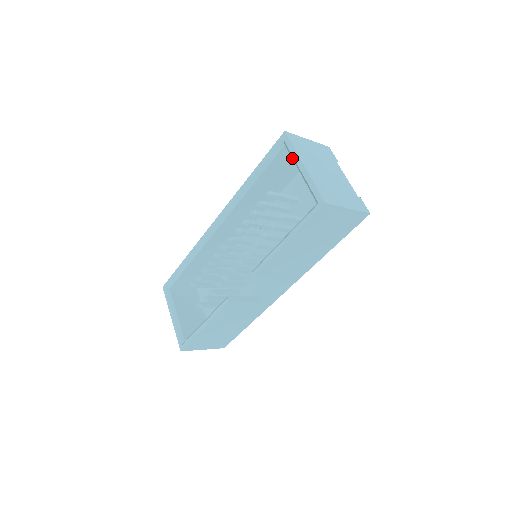
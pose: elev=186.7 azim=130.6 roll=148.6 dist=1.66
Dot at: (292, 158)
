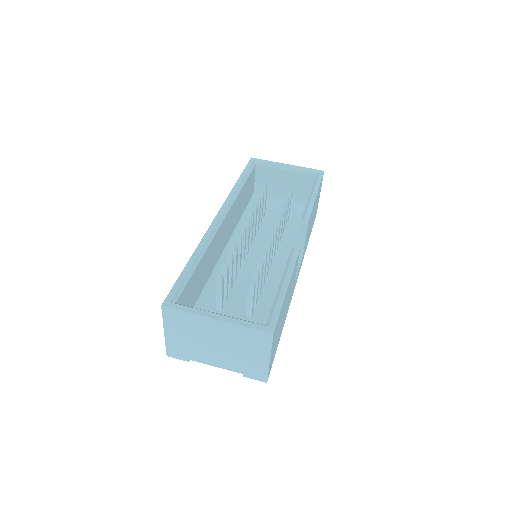
Dot at: (271, 166)
